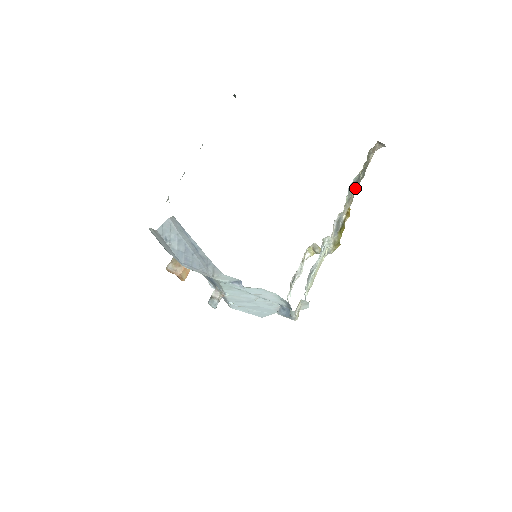
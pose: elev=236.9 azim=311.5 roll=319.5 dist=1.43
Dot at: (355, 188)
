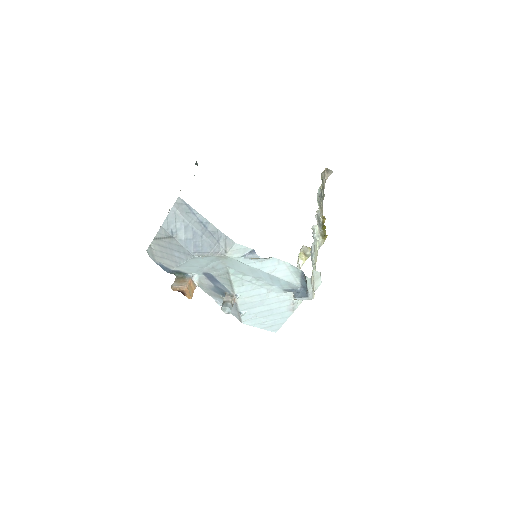
Dot at: (321, 201)
